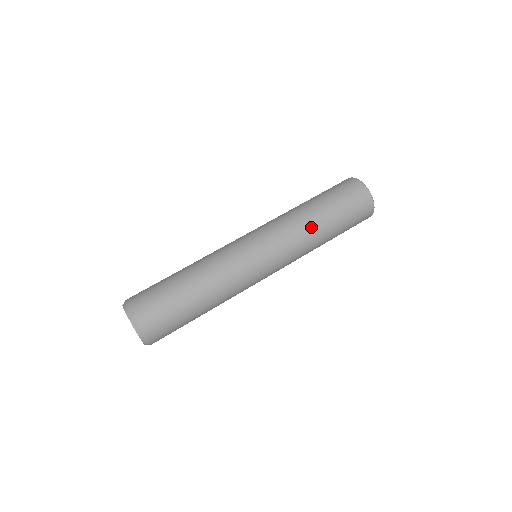
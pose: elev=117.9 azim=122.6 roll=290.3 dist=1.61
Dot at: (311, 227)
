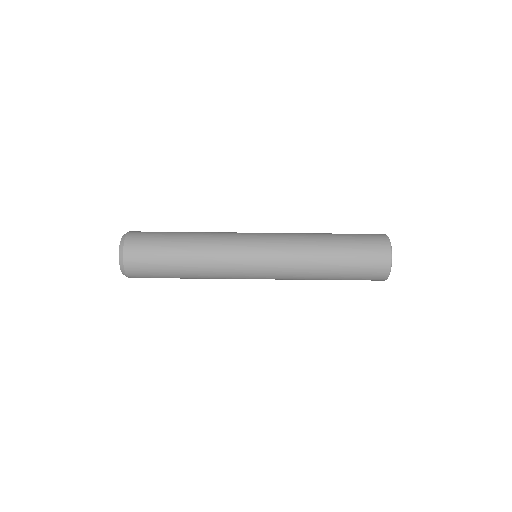
Dot at: occluded
